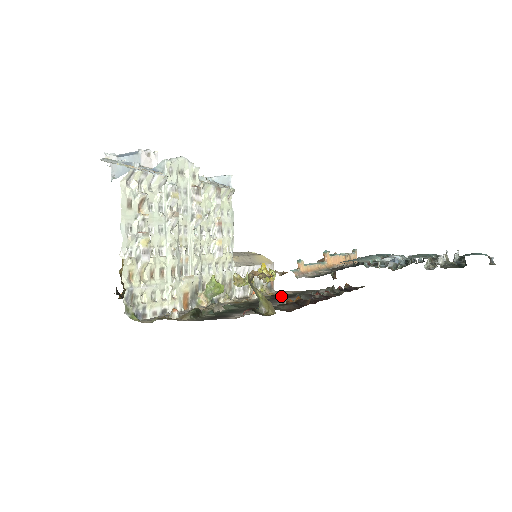
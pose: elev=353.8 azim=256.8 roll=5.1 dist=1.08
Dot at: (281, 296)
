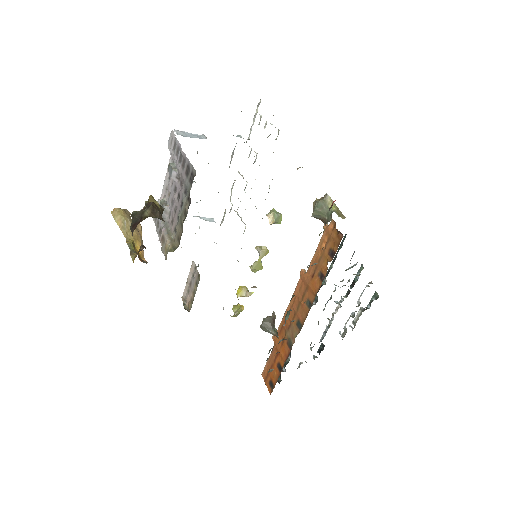
Dot at: occluded
